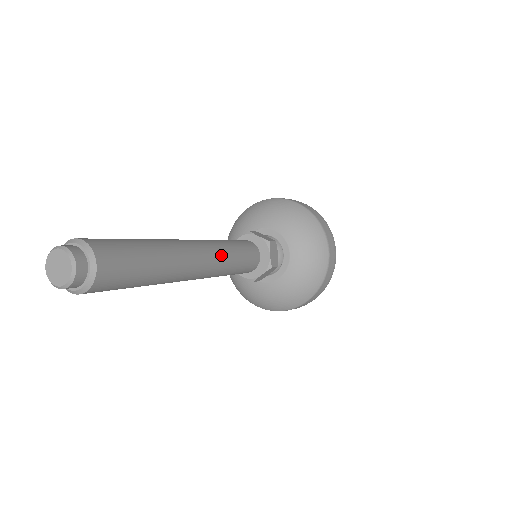
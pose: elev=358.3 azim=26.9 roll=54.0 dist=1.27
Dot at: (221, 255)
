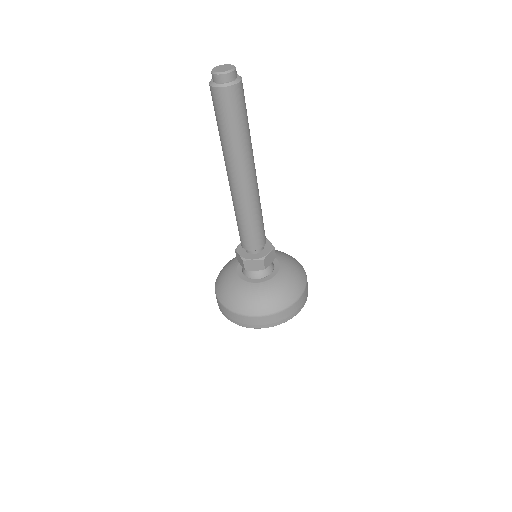
Dot at: (257, 198)
